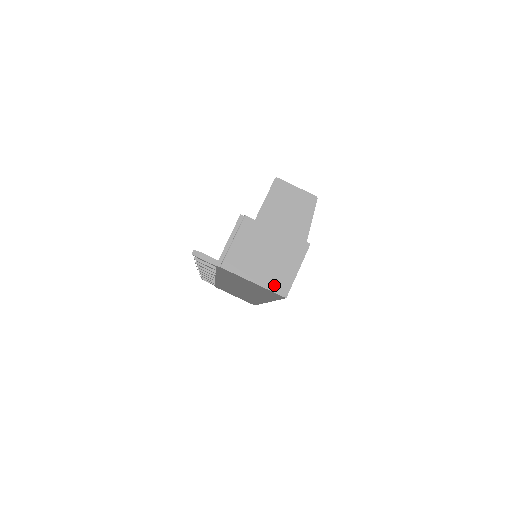
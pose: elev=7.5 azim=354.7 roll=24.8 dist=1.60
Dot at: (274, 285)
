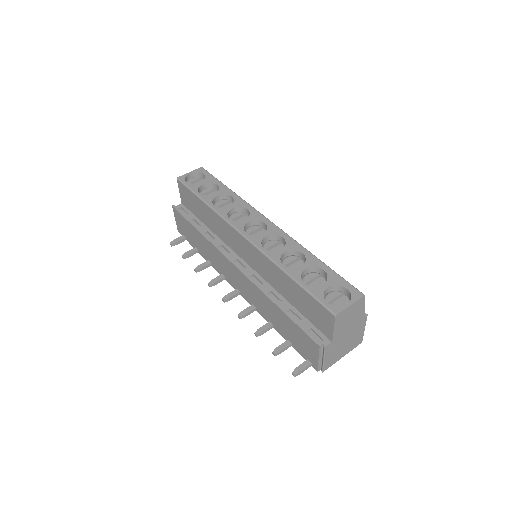
Dot at: (354, 346)
